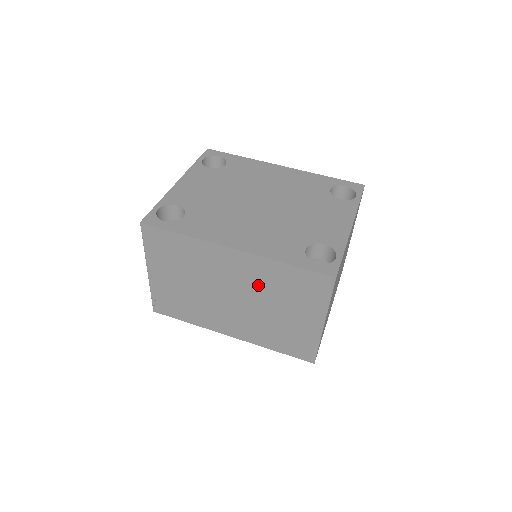
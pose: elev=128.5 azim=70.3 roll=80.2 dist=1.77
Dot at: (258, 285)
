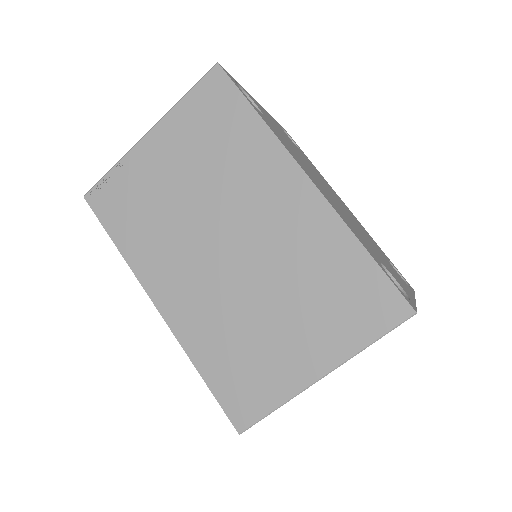
Dot at: (288, 254)
